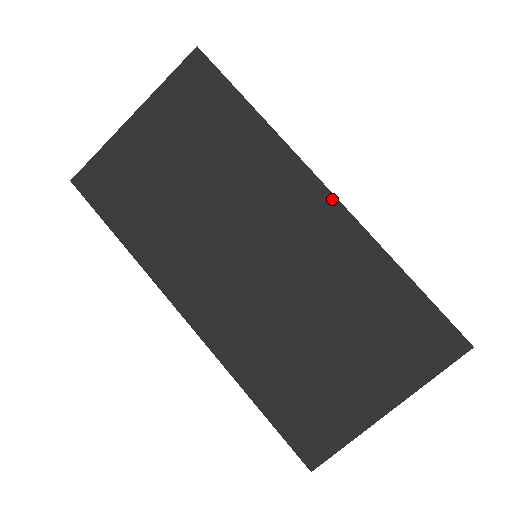
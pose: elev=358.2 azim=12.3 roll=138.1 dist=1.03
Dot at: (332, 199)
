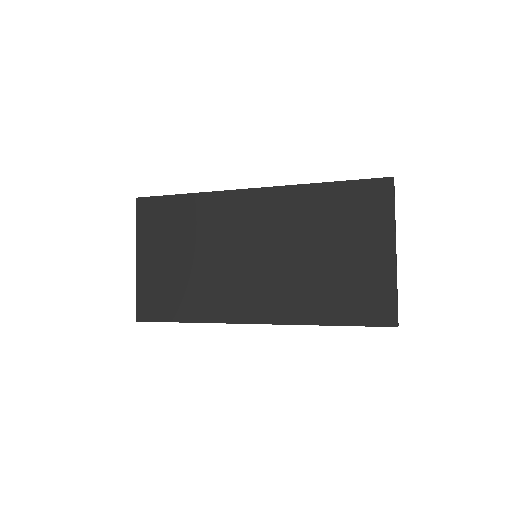
Dot at: (259, 190)
